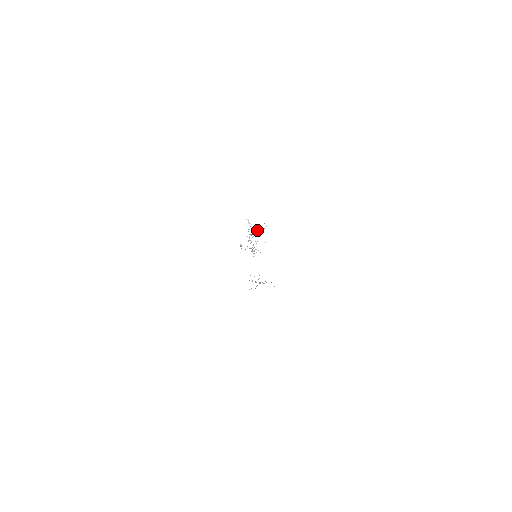
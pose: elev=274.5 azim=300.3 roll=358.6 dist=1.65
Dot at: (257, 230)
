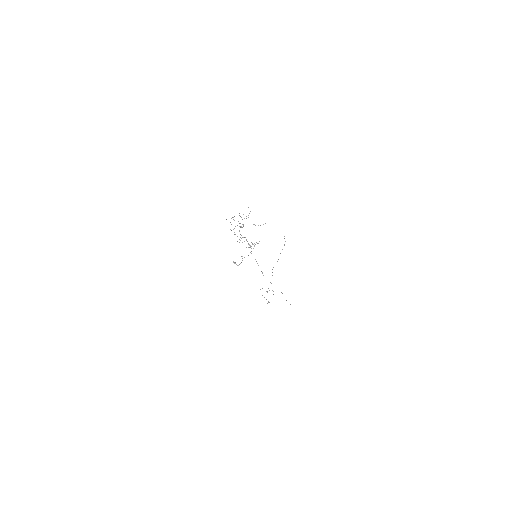
Dot at: (244, 218)
